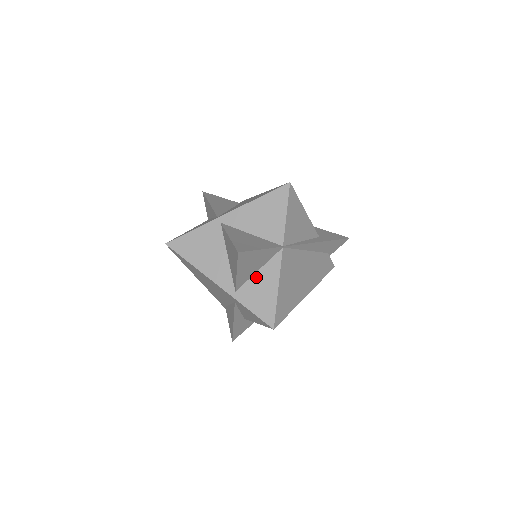
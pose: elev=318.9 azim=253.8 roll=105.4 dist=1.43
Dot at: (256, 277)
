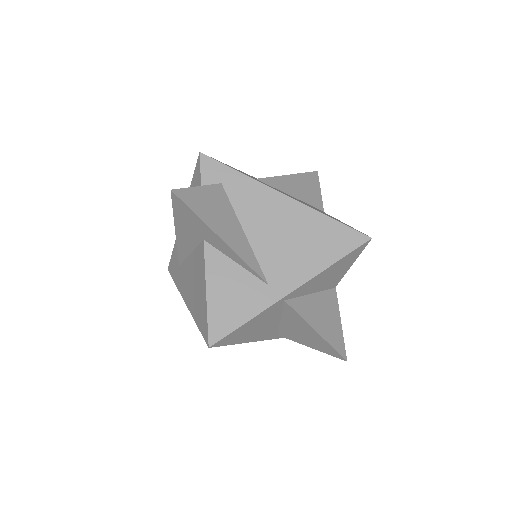
Dot at: occluded
